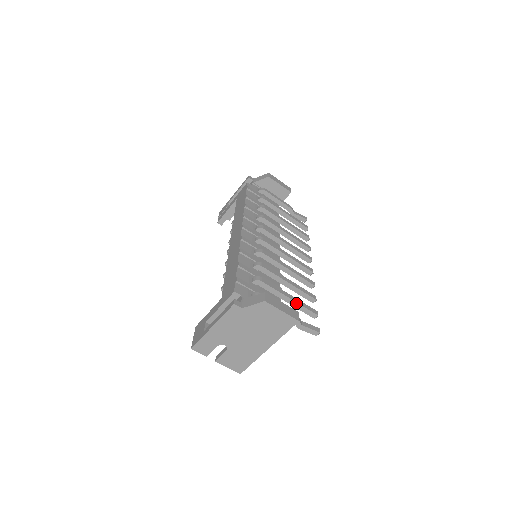
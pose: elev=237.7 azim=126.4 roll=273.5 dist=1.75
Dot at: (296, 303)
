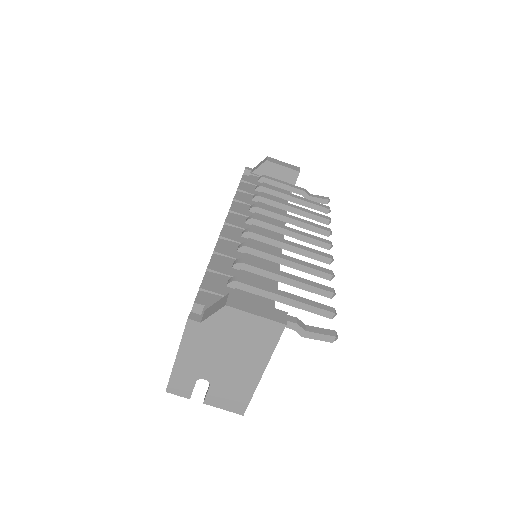
Dot at: (297, 302)
